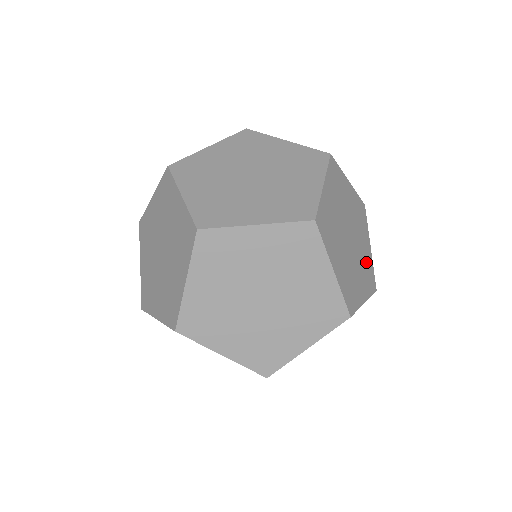
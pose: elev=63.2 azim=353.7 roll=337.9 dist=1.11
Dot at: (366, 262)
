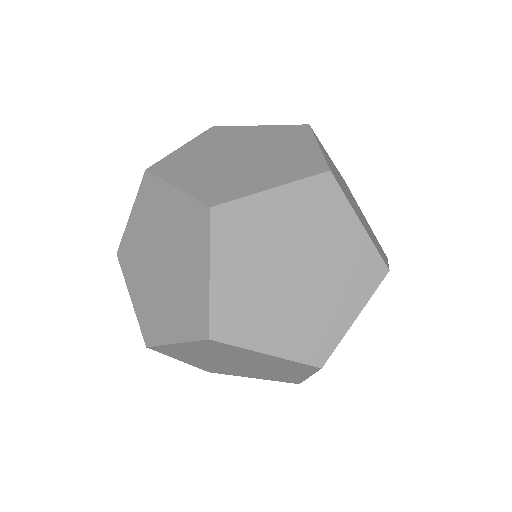
Dot at: (370, 229)
